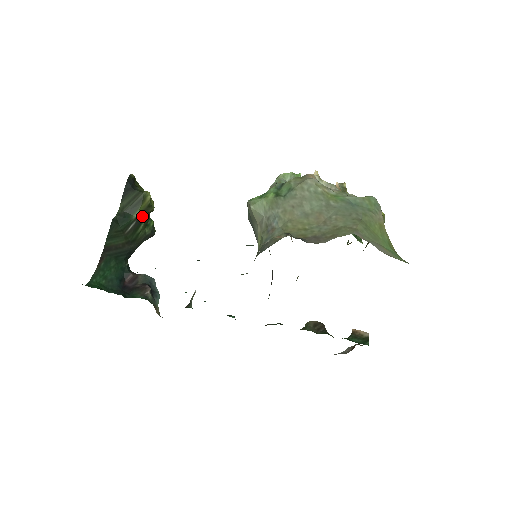
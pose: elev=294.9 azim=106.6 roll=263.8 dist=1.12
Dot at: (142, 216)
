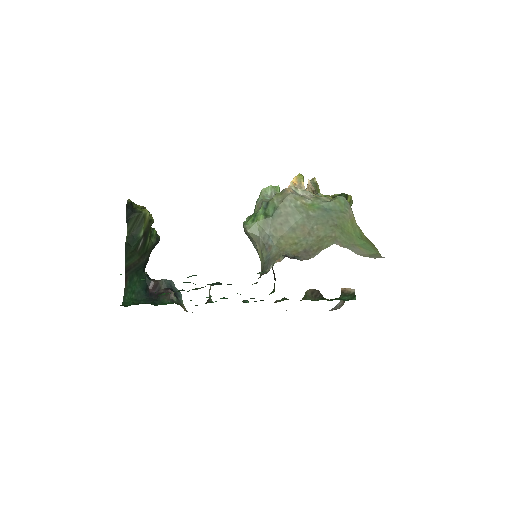
Dot at: (147, 231)
